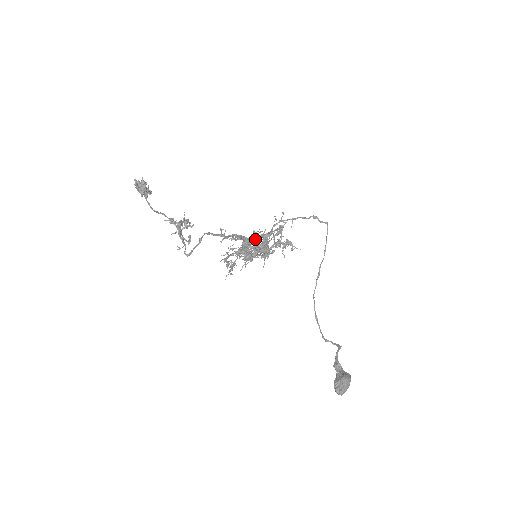
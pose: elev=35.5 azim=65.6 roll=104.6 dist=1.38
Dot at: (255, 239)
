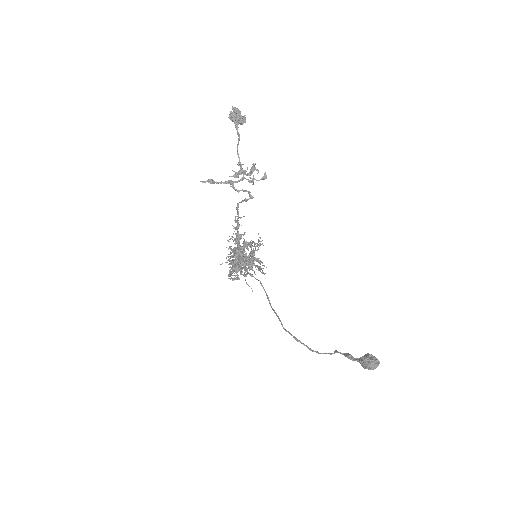
Dot at: occluded
